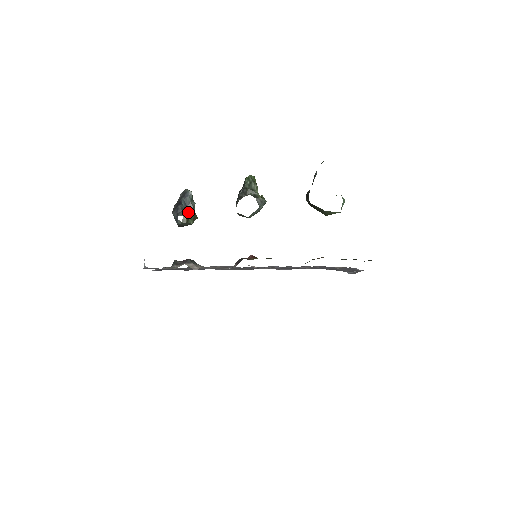
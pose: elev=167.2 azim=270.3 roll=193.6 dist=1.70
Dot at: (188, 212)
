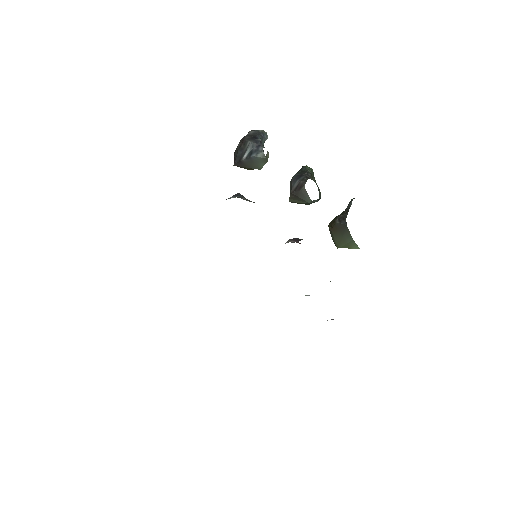
Dot at: occluded
